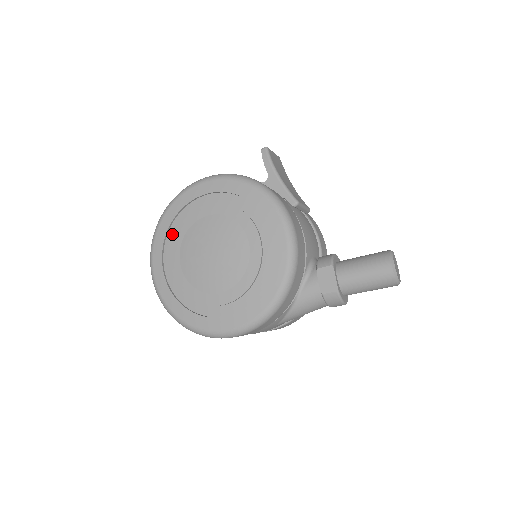
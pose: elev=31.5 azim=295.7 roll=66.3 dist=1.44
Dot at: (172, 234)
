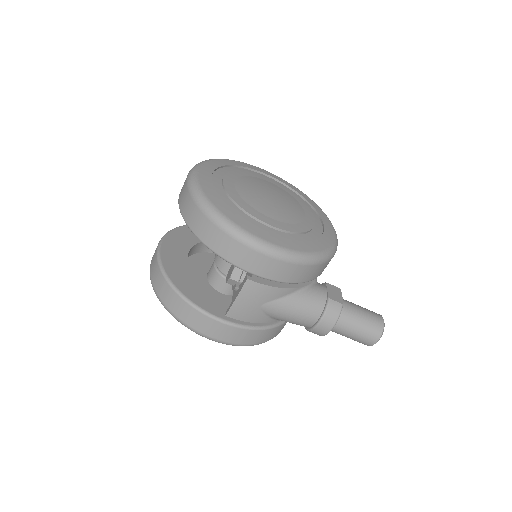
Dot at: (230, 170)
